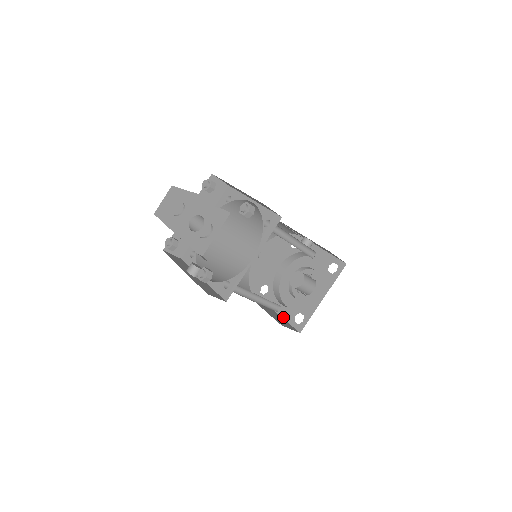
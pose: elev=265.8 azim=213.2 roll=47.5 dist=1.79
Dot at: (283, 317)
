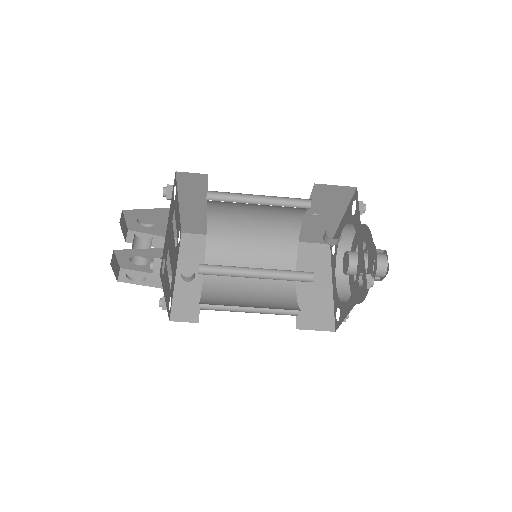
Dot at: (333, 299)
